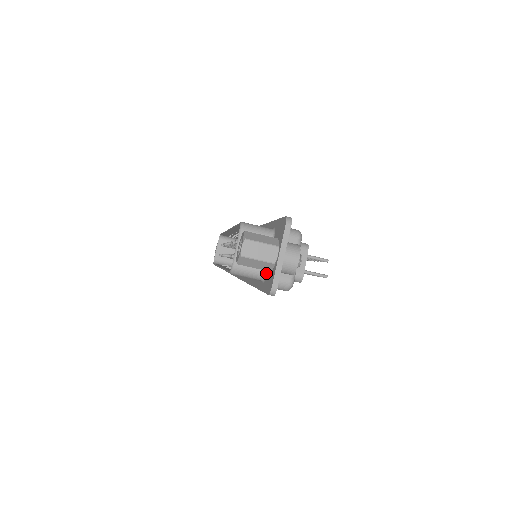
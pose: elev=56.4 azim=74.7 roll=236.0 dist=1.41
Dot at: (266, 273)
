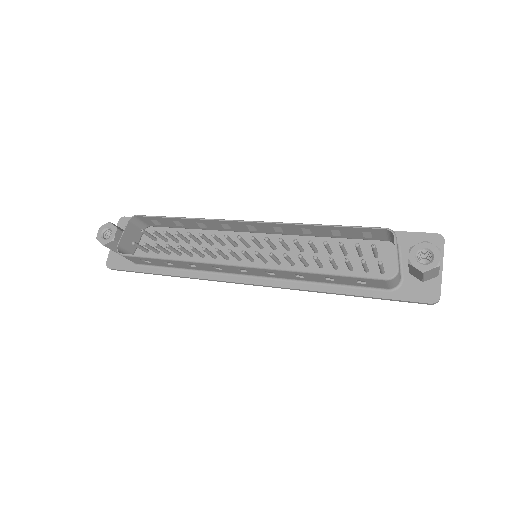
Dot at: (401, 282)
